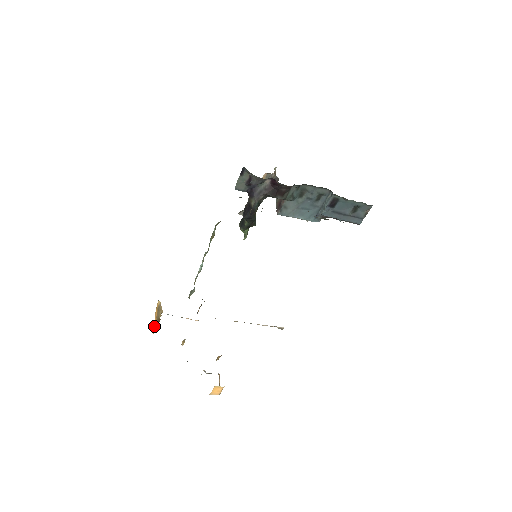
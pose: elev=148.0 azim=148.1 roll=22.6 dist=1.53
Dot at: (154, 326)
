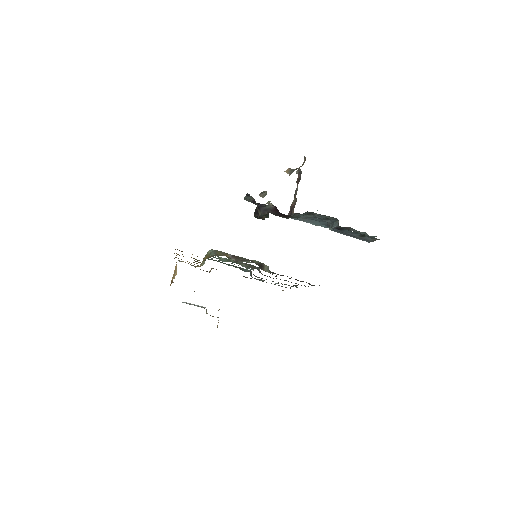
Dot at: occluded
